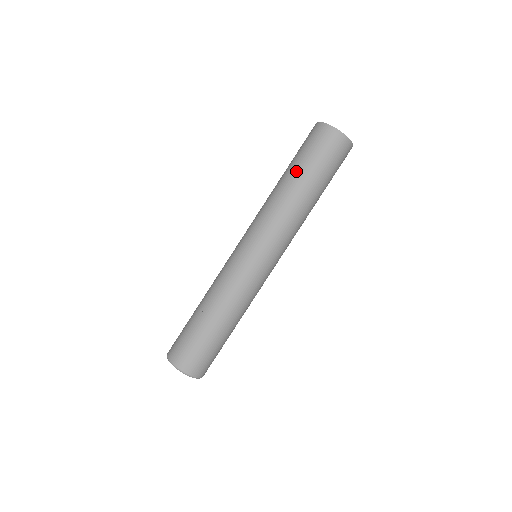
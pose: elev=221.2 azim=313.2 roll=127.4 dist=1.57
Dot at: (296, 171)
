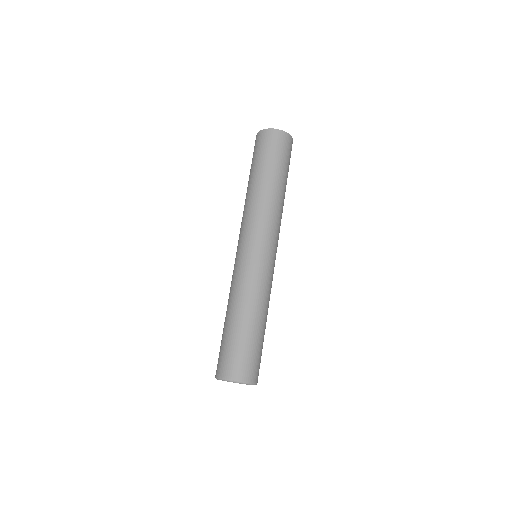
Dot at: (267, 172)
